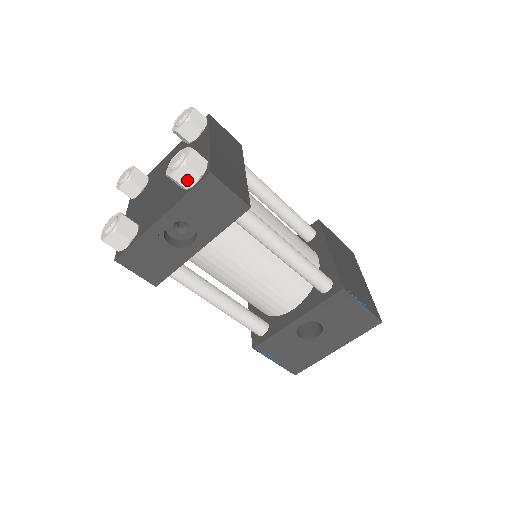
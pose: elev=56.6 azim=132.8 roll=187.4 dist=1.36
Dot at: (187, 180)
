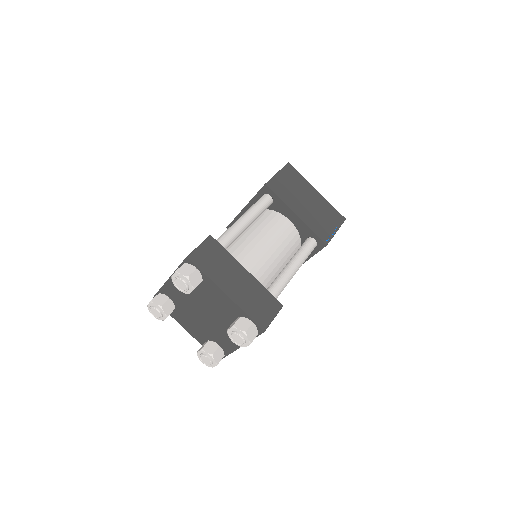
Dot at: occluded
